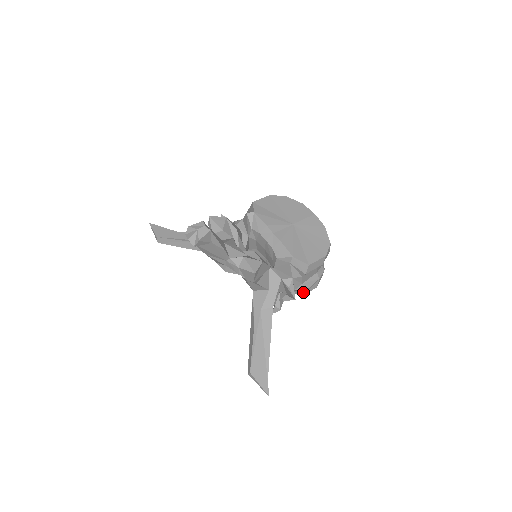
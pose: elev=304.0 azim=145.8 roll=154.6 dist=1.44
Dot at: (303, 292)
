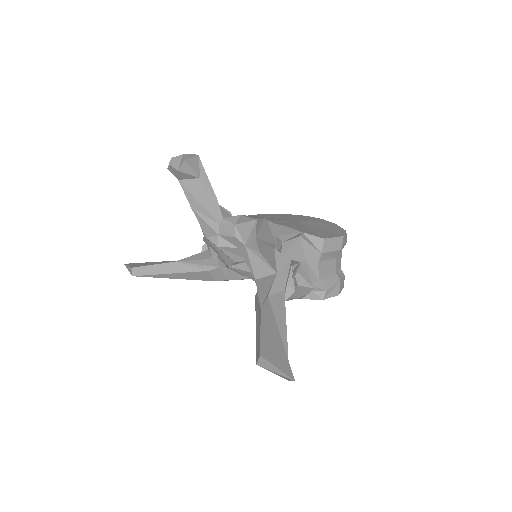
Dot at: (322, 294)
